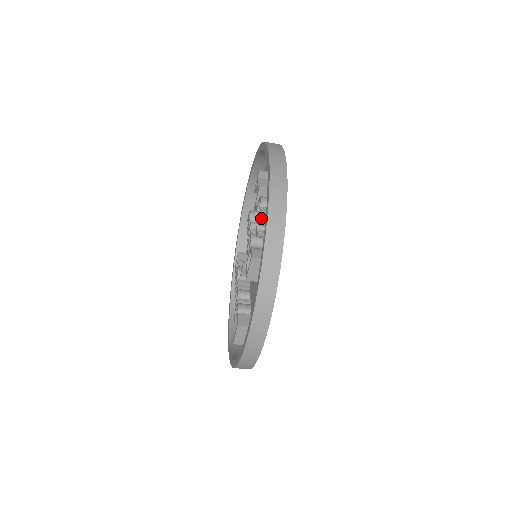
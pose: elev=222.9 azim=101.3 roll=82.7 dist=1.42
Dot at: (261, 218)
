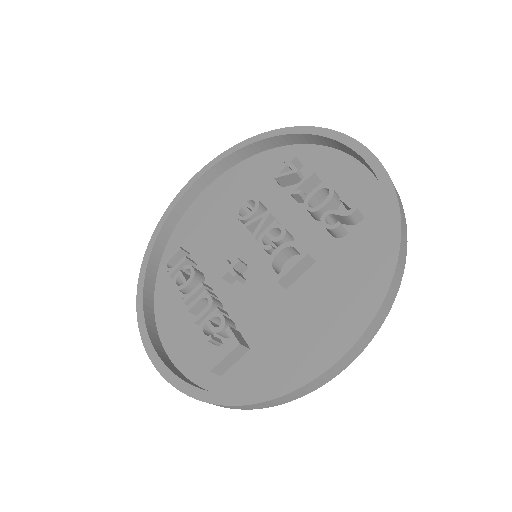
Dot at: (355, 208)
